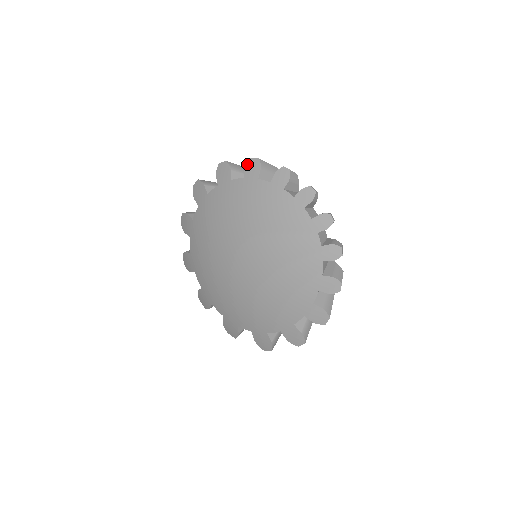
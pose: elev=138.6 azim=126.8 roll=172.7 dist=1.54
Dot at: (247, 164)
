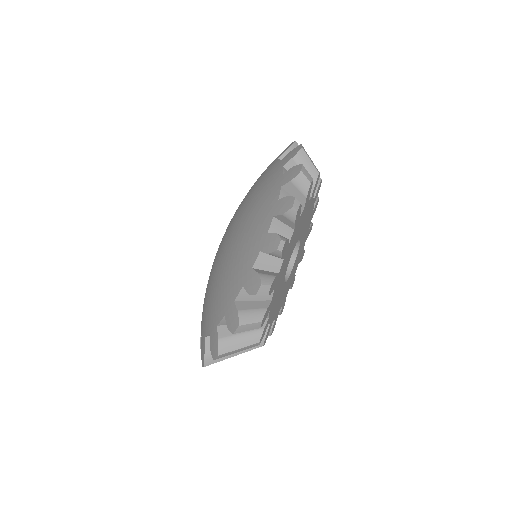
Dot at: (294, 148)
